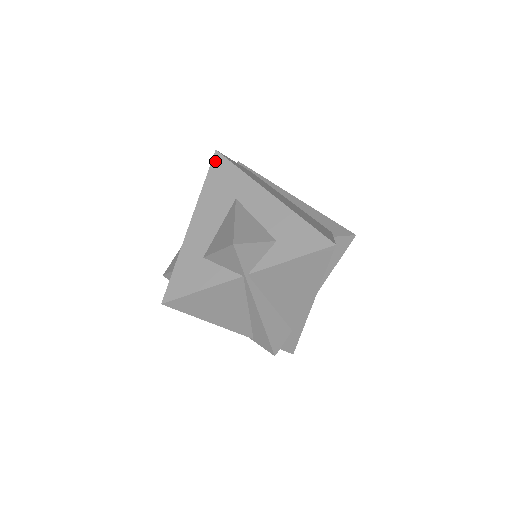
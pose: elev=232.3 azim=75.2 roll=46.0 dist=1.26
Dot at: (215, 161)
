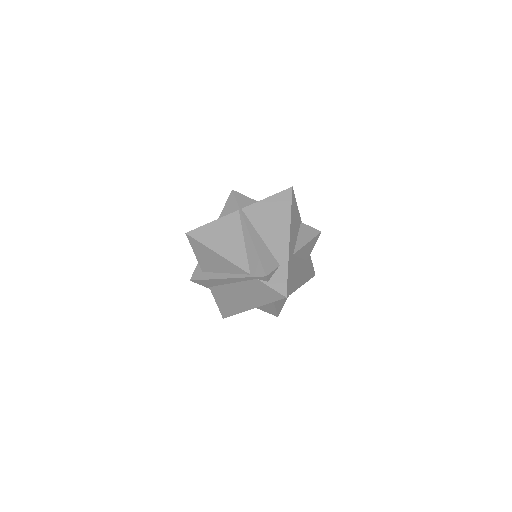
Dot at: occluded
